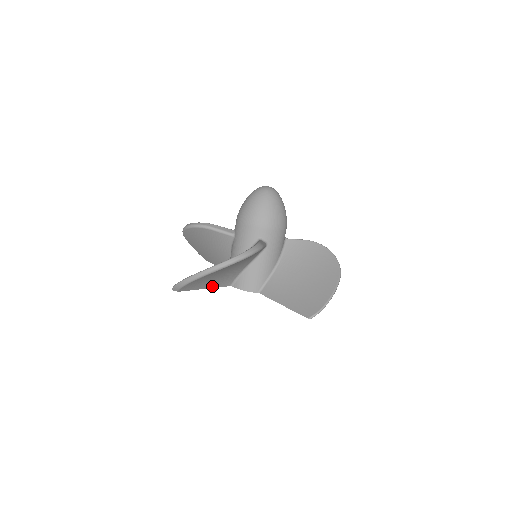
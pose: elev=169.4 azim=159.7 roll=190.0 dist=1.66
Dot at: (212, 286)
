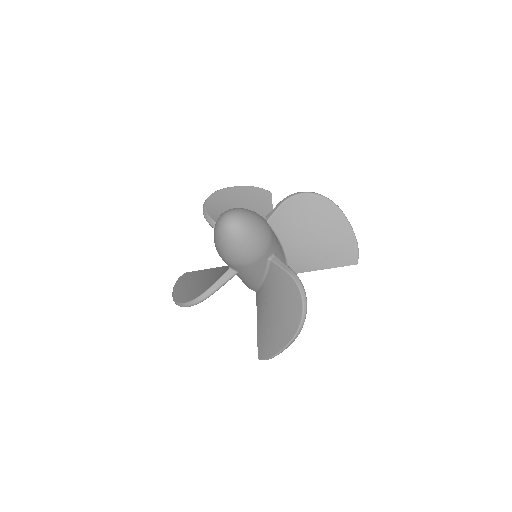
Dot at: occluded
